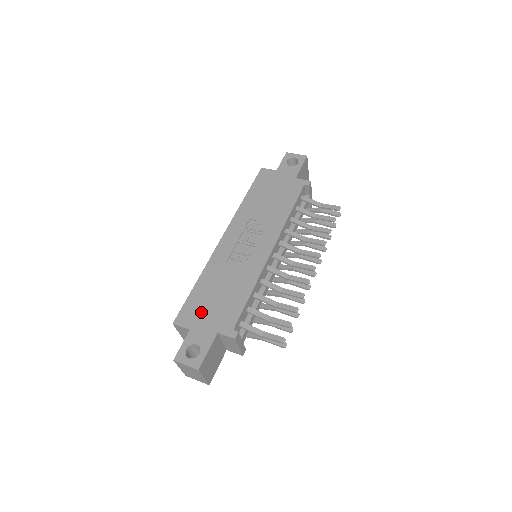
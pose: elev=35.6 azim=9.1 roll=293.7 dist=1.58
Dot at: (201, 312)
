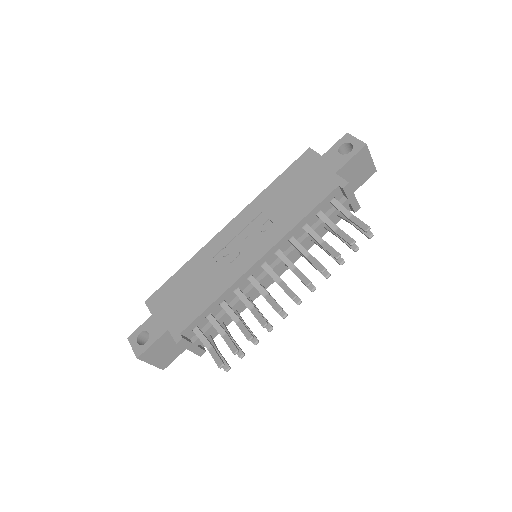
Dot at: (168, 301)
